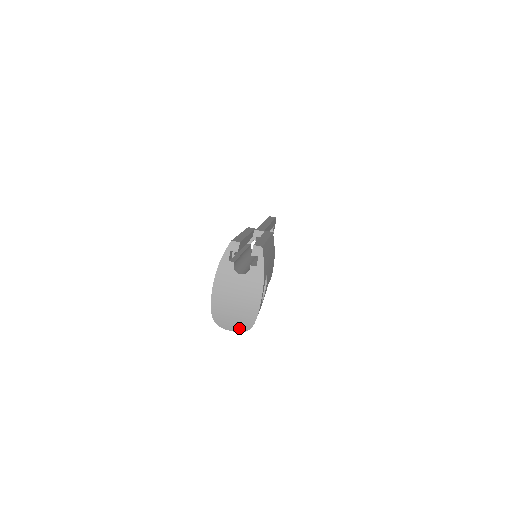
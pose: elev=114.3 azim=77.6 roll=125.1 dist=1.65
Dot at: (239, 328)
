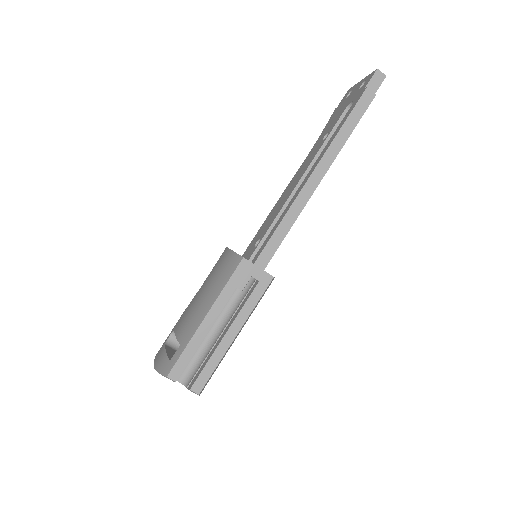
Dot at: occluded
